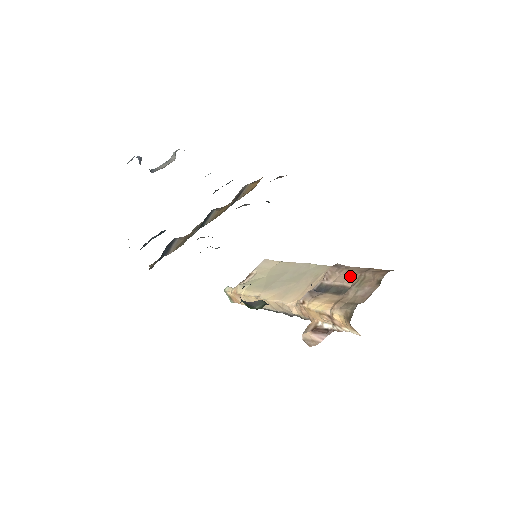
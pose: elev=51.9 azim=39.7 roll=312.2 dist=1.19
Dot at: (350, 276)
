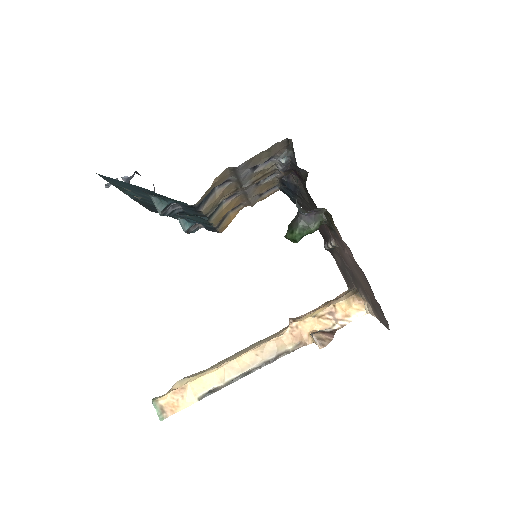
Dot at: (315, 309)
